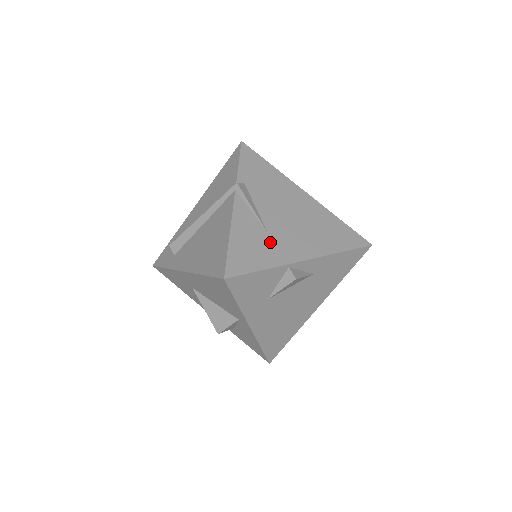
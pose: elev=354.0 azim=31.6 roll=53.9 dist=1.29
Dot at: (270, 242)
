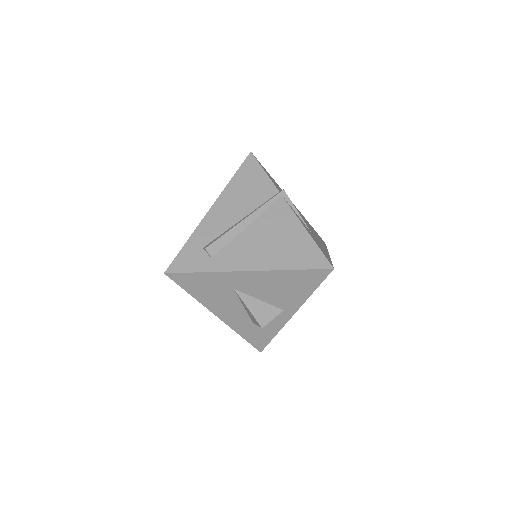
Dot at: (317, 240)
